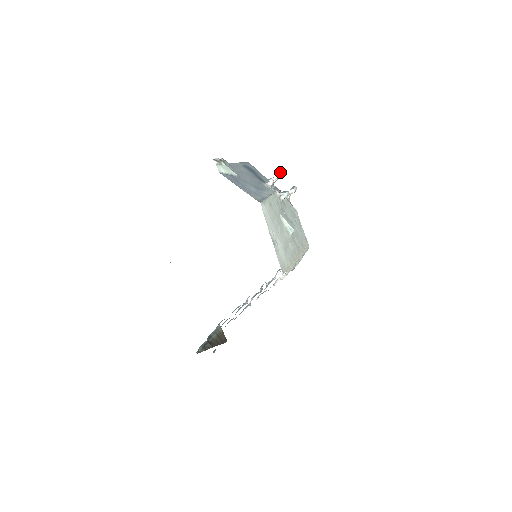
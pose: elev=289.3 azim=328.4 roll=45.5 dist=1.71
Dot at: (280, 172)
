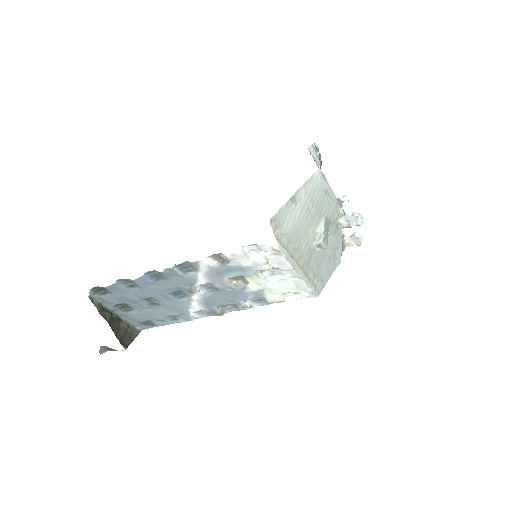
Dot at: (360, 215)
